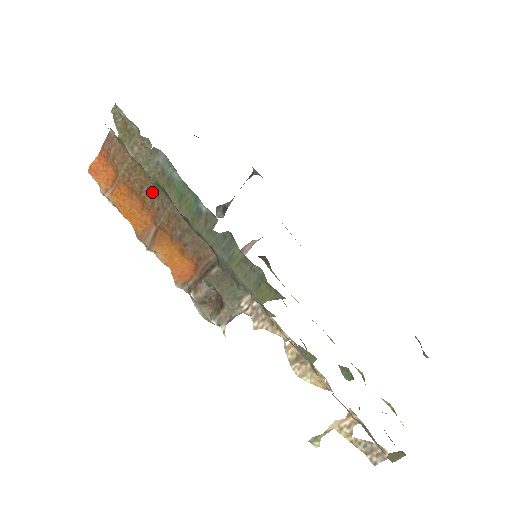
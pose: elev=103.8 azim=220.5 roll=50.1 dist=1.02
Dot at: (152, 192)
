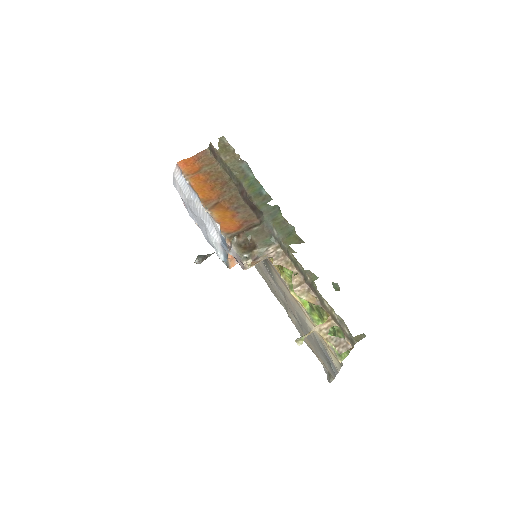
Dot at: (224, 183)
